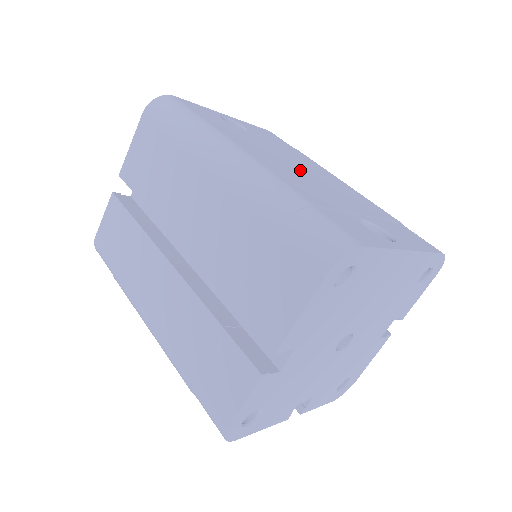
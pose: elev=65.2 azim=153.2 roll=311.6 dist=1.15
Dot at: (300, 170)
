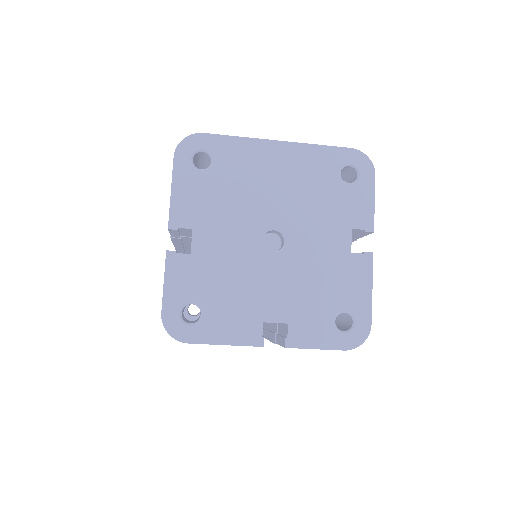
Dot at: occluded
